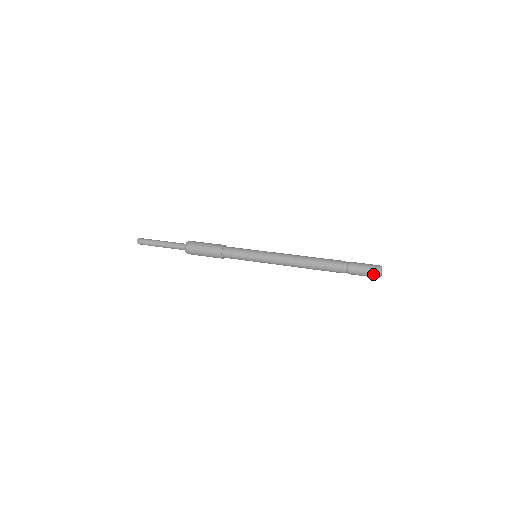
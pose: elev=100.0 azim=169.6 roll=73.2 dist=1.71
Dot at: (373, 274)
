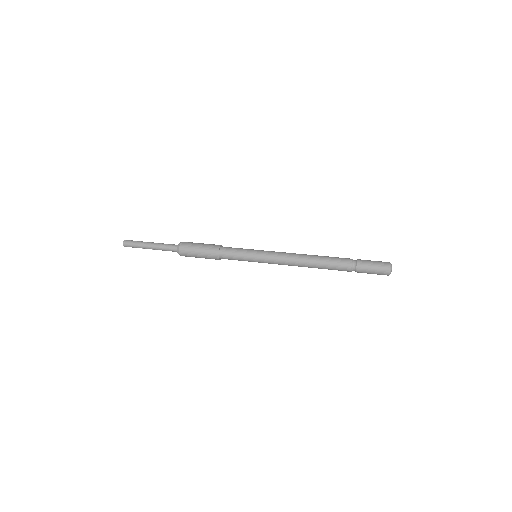
Dot at: (383, 270)
